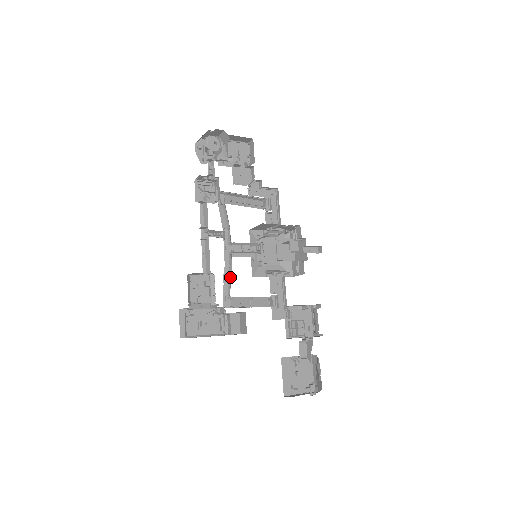
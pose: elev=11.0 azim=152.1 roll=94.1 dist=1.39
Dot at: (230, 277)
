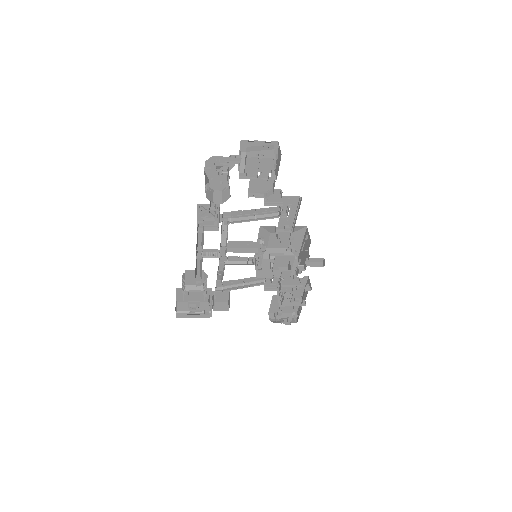
Dot at: occluded
